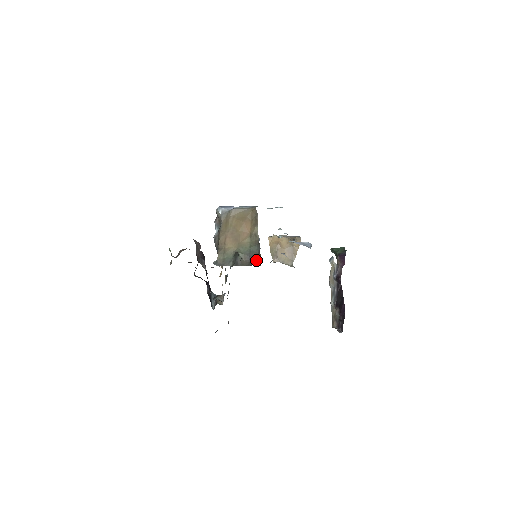
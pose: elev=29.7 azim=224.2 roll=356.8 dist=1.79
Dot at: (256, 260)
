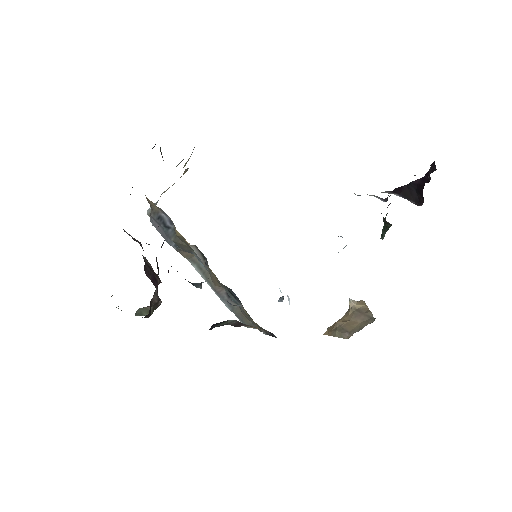
Dot at: occluded
